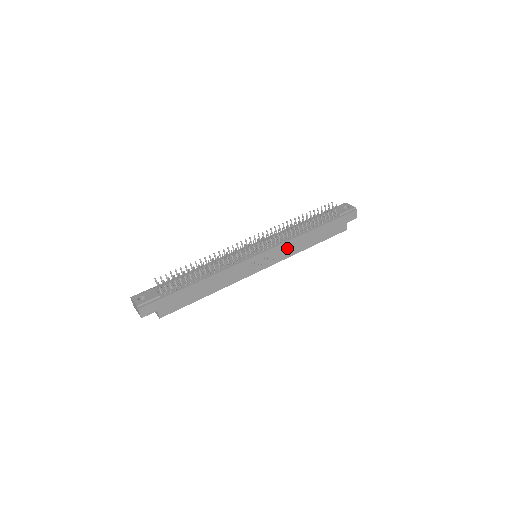
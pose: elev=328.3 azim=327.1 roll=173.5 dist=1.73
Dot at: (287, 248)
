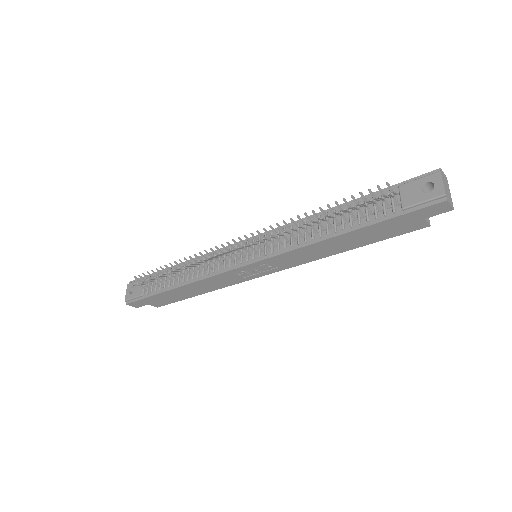
Dot at: (295, 256)
